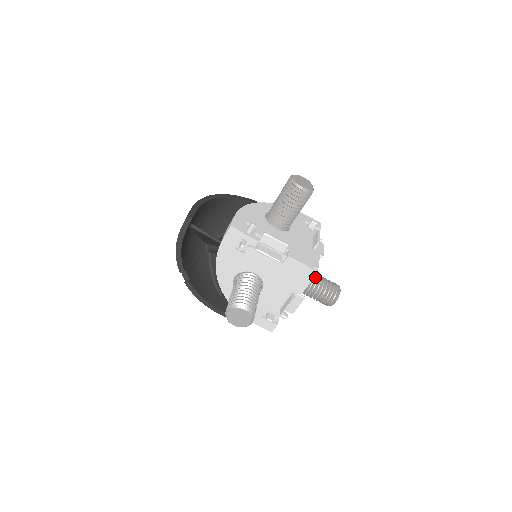
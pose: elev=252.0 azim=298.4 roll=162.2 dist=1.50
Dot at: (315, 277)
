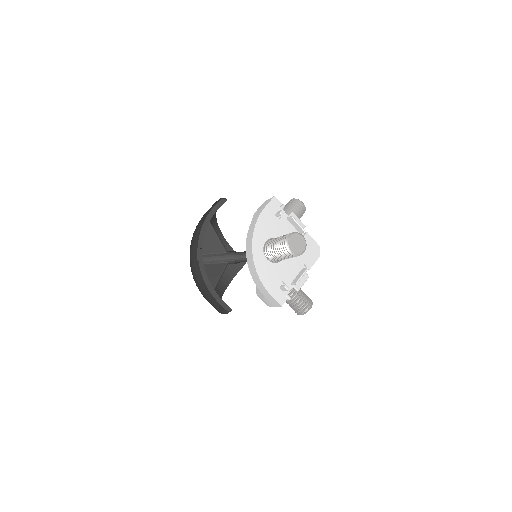
Dot at: occluded
